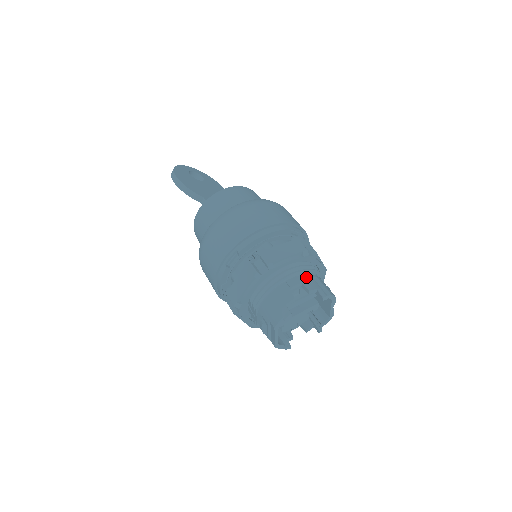
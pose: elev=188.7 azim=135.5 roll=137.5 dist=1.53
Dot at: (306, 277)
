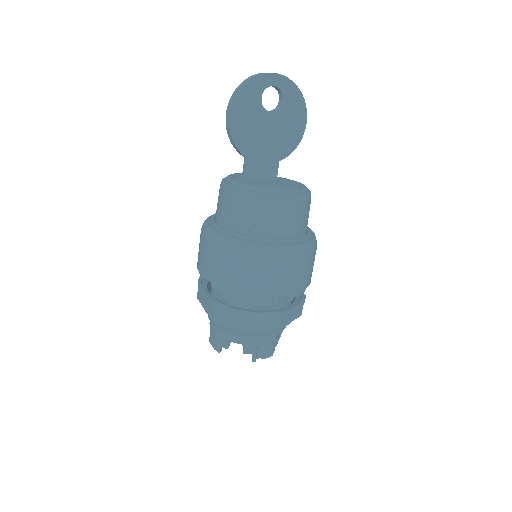
Dot at: (252, 340)
